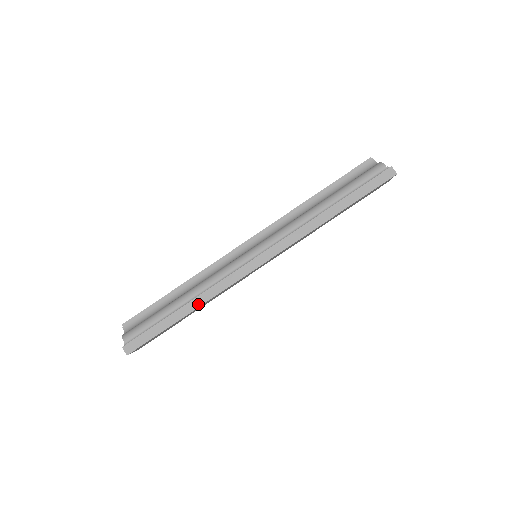
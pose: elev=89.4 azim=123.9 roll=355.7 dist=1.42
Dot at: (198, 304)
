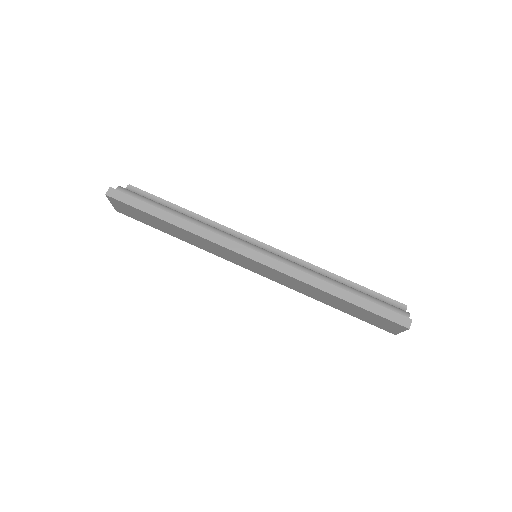
Dot at: (184, 226)
